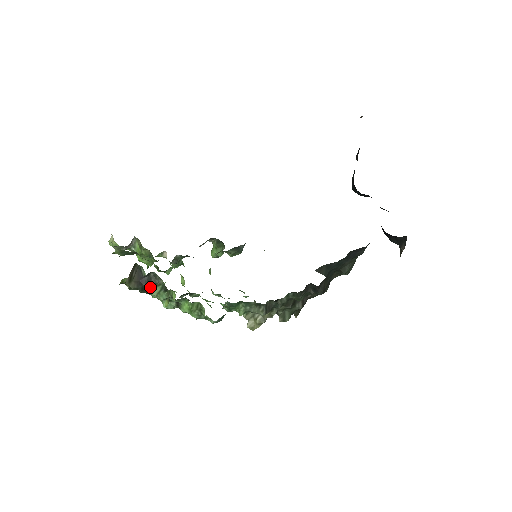
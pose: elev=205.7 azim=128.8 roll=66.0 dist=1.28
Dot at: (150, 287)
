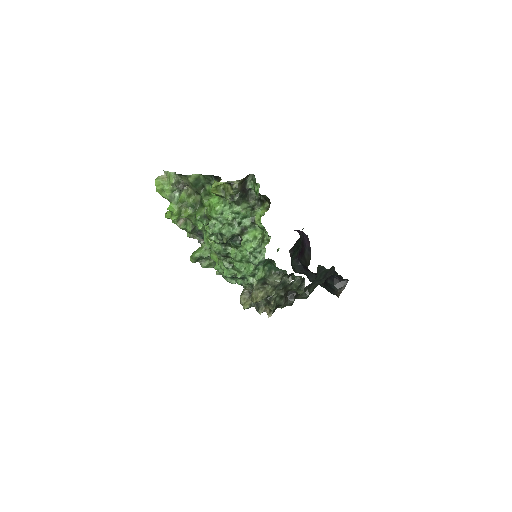
Dot at: (244, 199)
